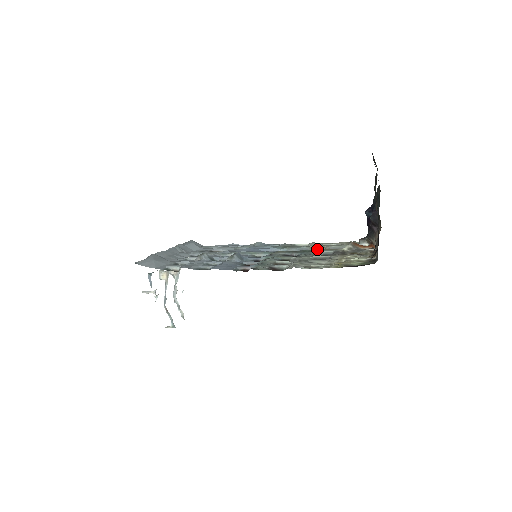
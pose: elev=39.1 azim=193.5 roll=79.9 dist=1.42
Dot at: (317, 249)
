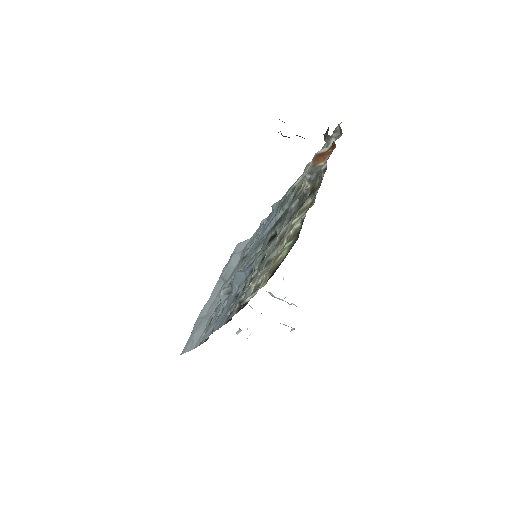
Dot at: (296, 195)
